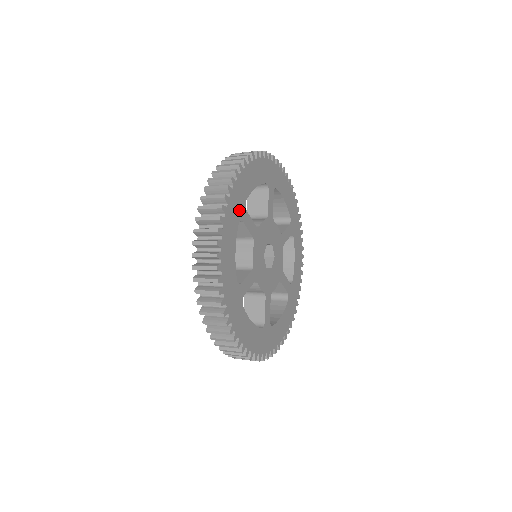
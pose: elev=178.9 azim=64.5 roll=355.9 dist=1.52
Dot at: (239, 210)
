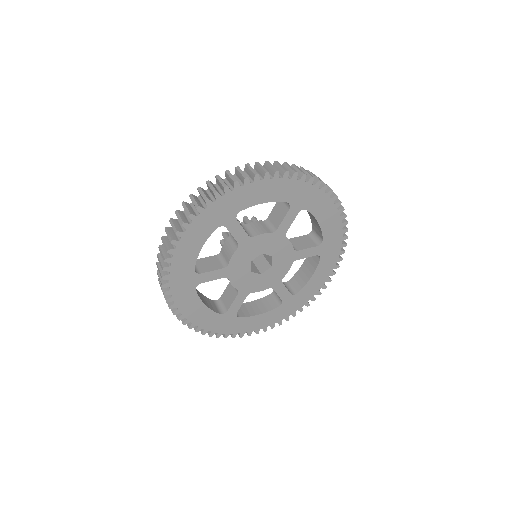
Dot at: (190, 283)
